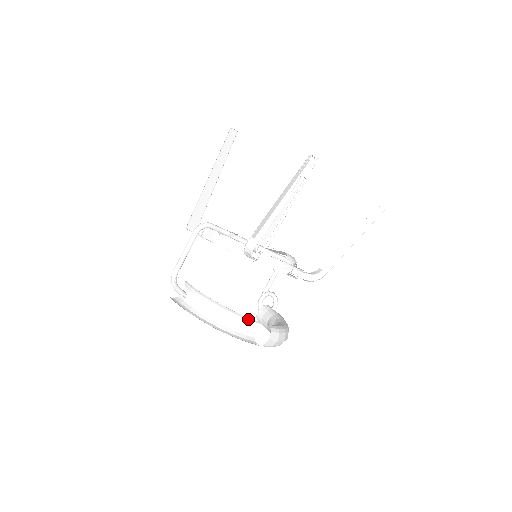
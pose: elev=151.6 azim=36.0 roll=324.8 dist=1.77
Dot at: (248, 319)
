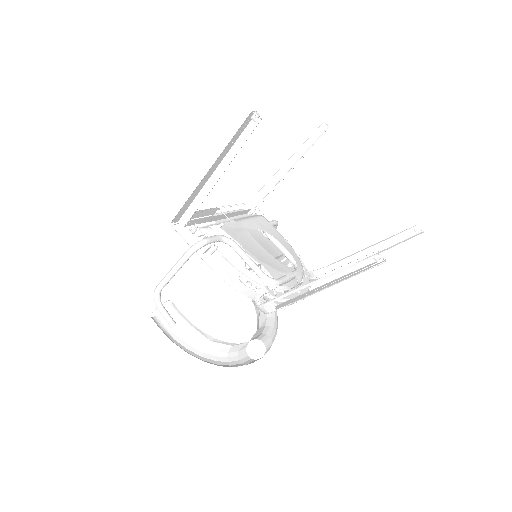
Dot at: occluded
